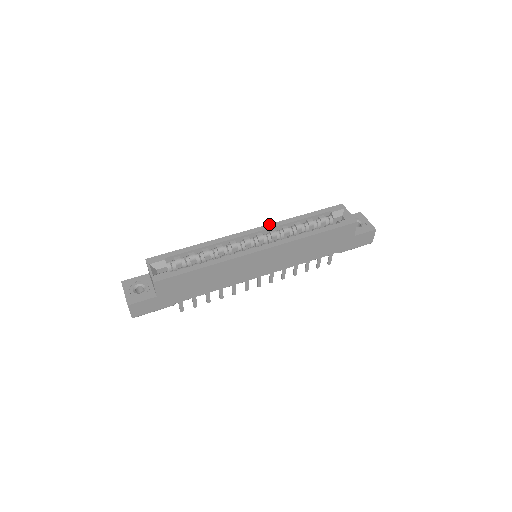
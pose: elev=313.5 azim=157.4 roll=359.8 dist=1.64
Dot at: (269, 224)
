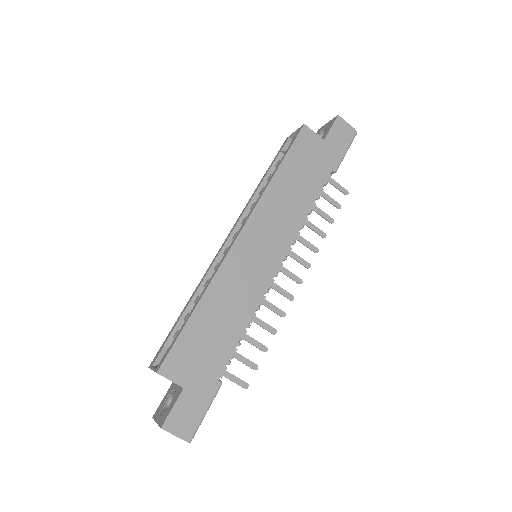
Dot at: (237, 220)
